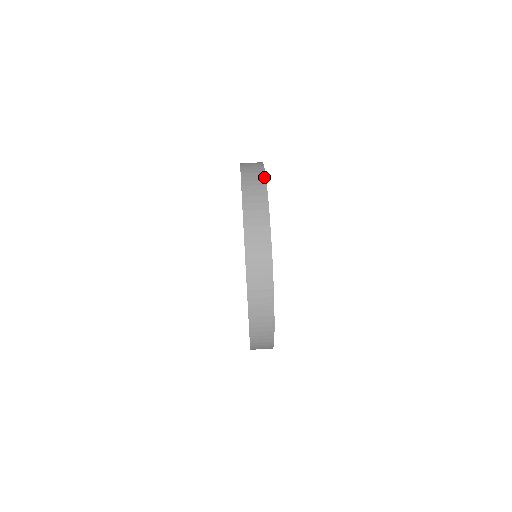
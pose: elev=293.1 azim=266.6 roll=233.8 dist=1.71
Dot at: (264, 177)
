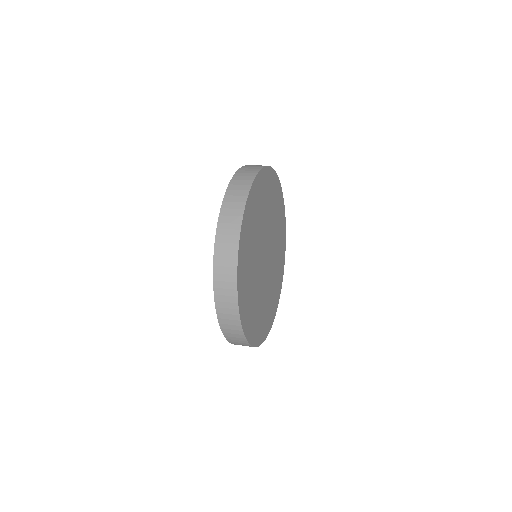
Dot at: (285, 227)
